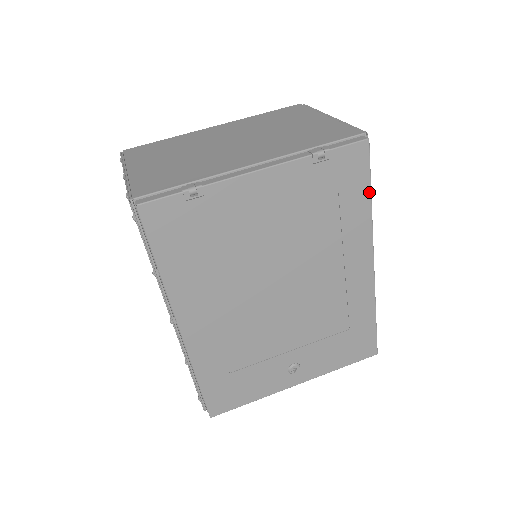
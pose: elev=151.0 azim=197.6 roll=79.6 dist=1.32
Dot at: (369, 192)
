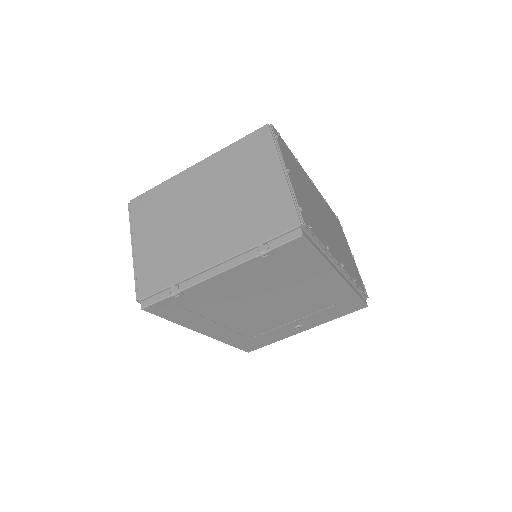
Dot at: (318, 255)
